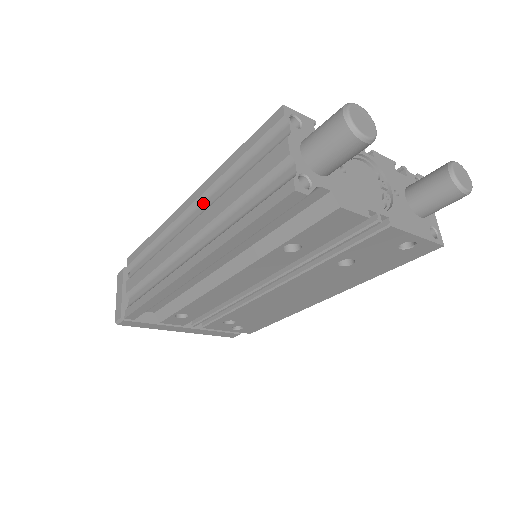
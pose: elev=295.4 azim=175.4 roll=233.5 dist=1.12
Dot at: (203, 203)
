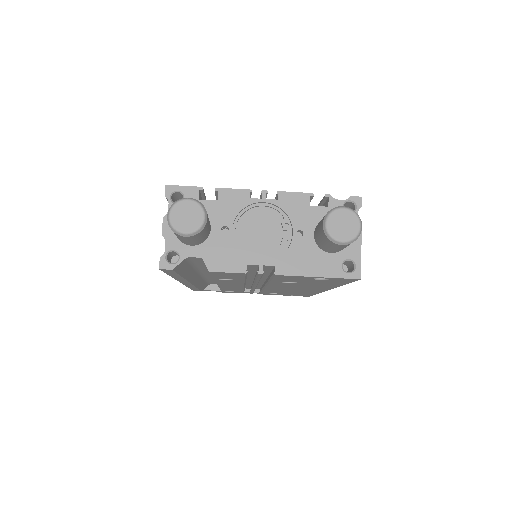
Dot at: occluded
